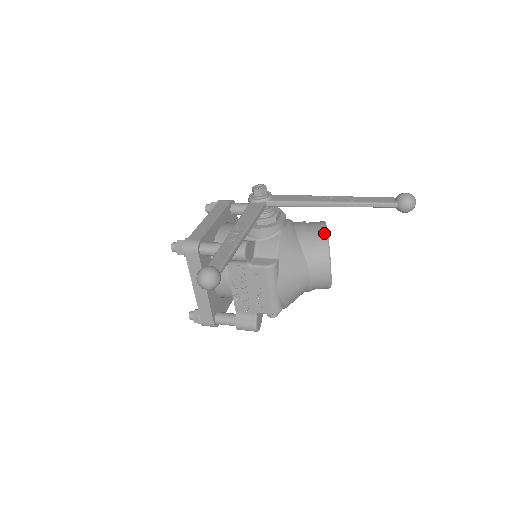
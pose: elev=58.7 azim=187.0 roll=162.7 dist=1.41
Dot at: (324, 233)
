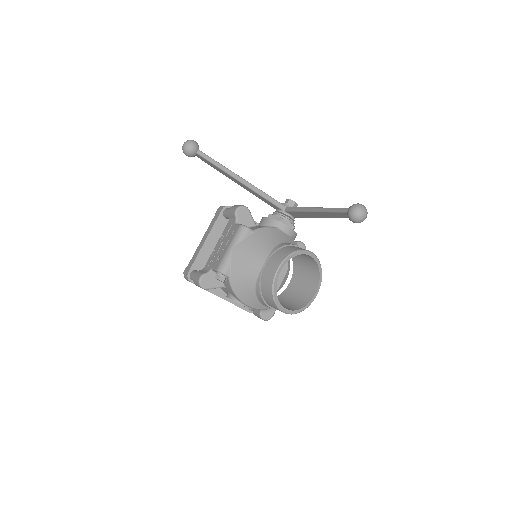
Dot at: (303, 249)
